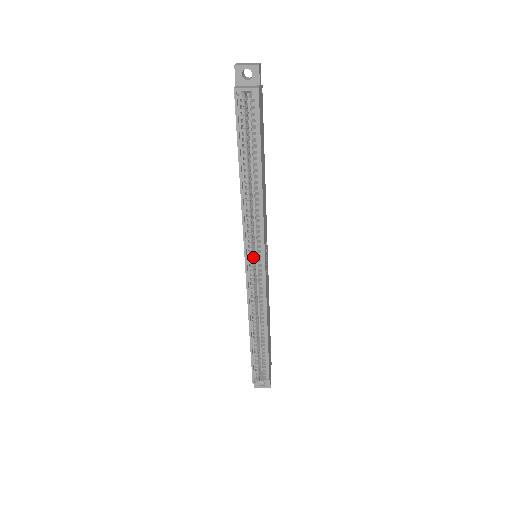
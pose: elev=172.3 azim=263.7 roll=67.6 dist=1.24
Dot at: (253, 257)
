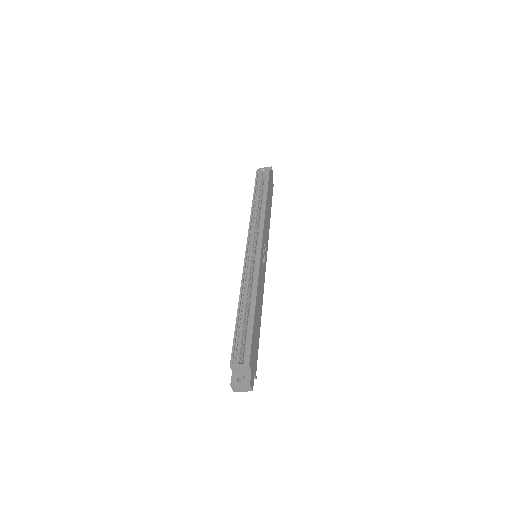
Dot at: (253, 248)
